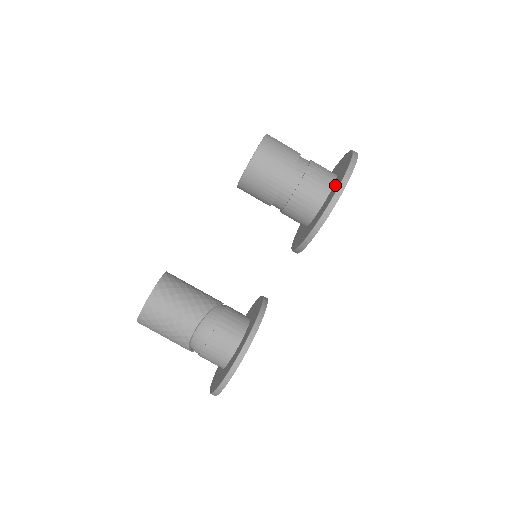
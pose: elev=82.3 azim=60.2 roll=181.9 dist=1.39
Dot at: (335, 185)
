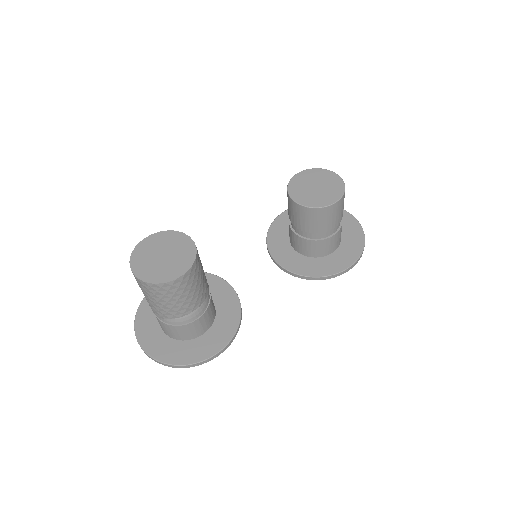
Dot at: (347, 248)
